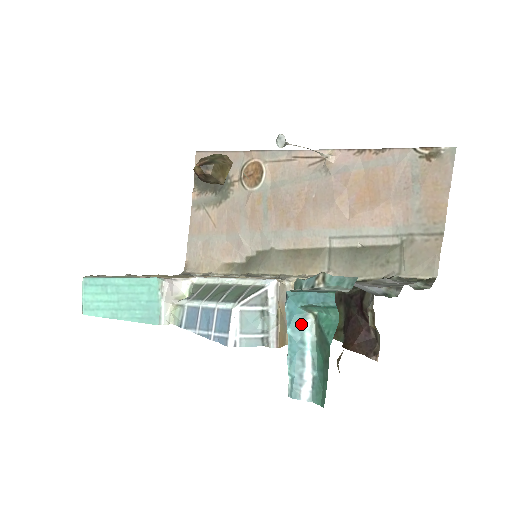
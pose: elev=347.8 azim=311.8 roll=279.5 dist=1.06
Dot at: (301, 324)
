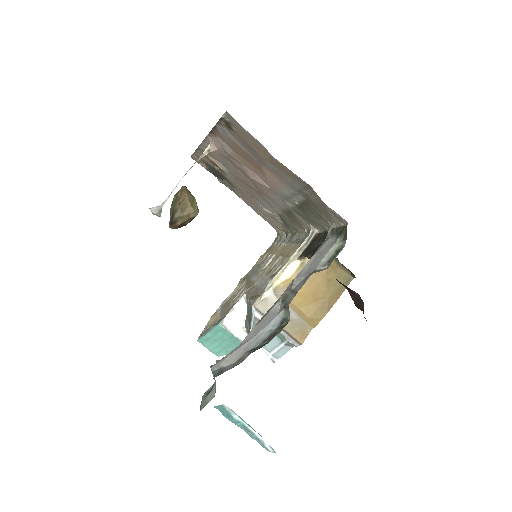
Dot at: (226, 412)
